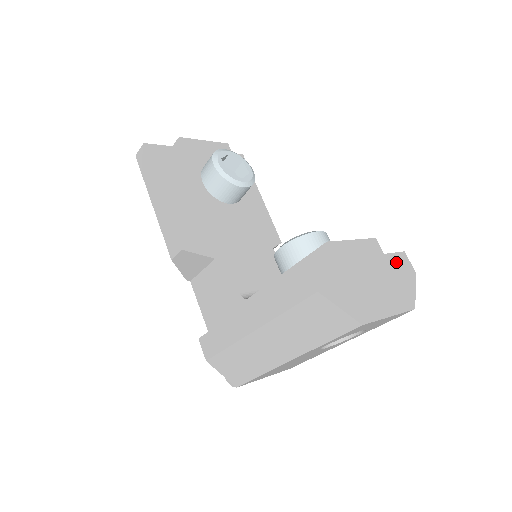
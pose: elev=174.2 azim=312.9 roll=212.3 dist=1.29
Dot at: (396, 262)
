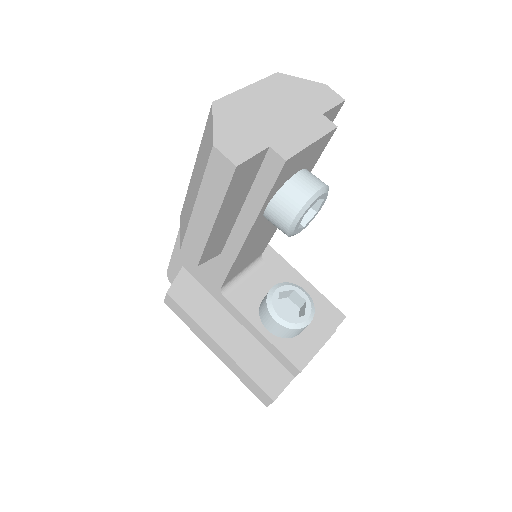
Dot at: occluded
